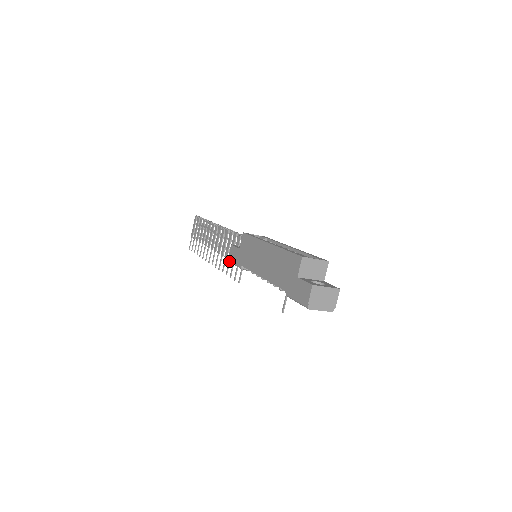
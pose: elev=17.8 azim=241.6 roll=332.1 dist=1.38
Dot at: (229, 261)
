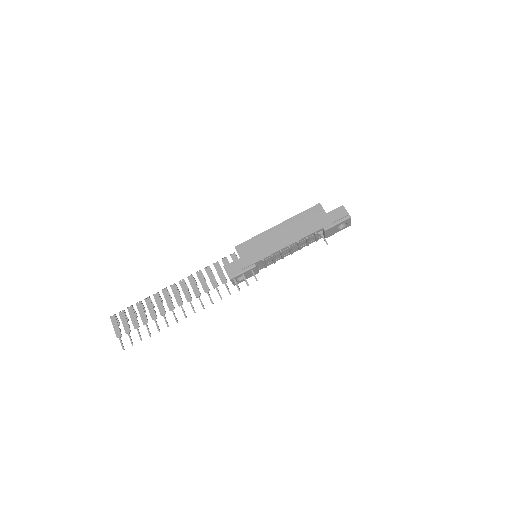
Dot at: (232, 277)
